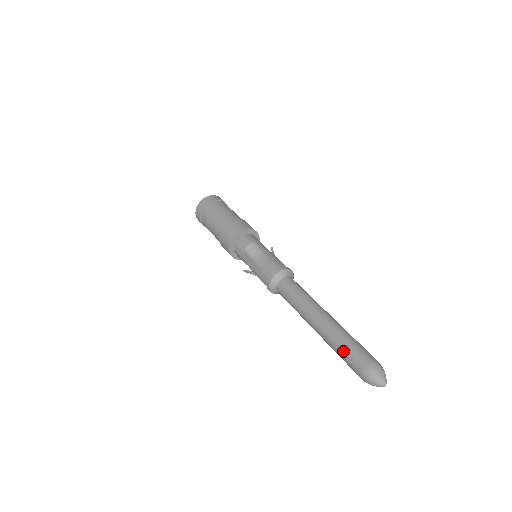
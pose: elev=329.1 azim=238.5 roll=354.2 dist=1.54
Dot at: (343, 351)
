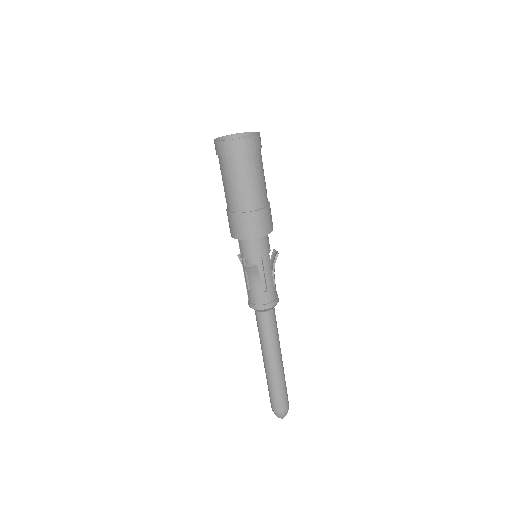
Dot at: (270, 393)
